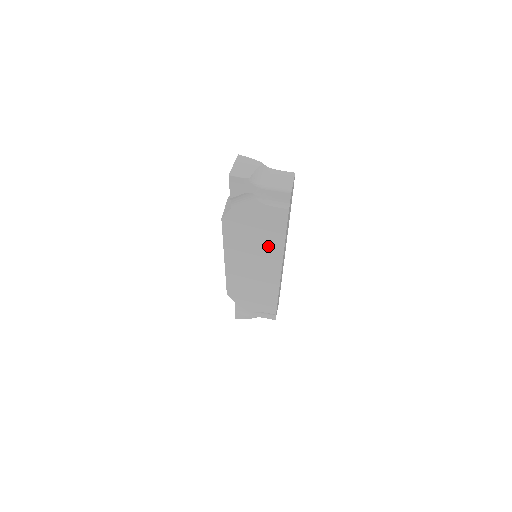
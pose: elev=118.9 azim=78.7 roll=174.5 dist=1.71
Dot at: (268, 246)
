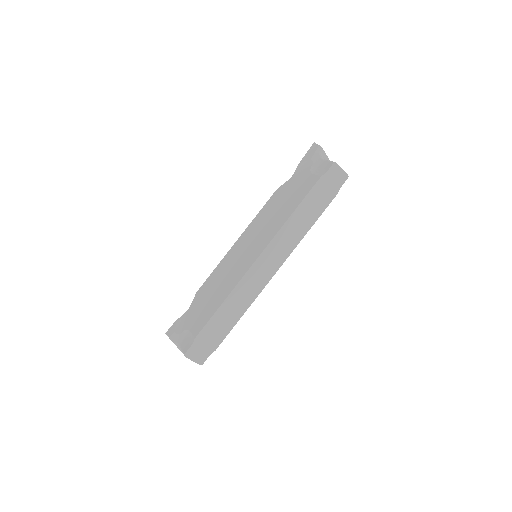
Dot at: (277, 221)
